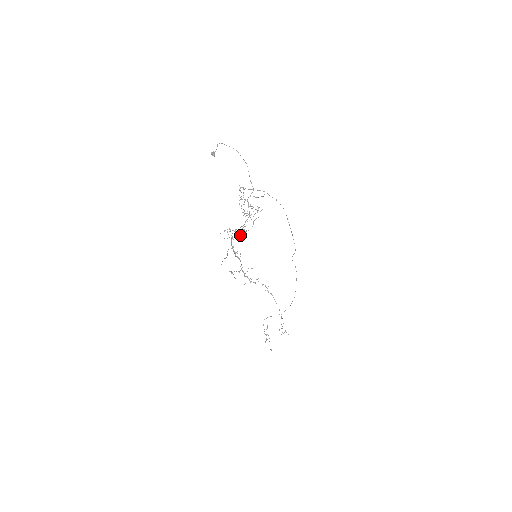
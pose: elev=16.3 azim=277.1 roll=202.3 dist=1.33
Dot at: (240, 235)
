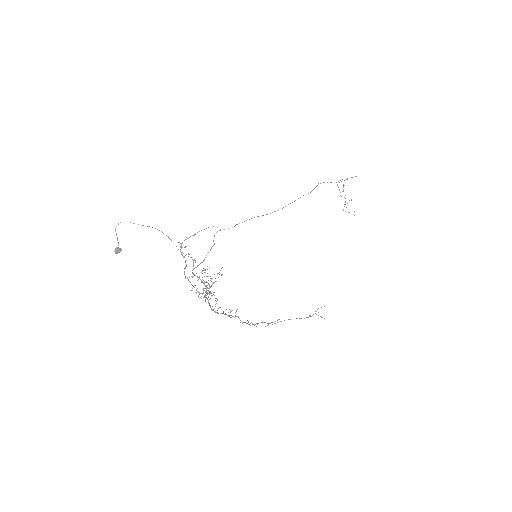
Dot at: occluded
